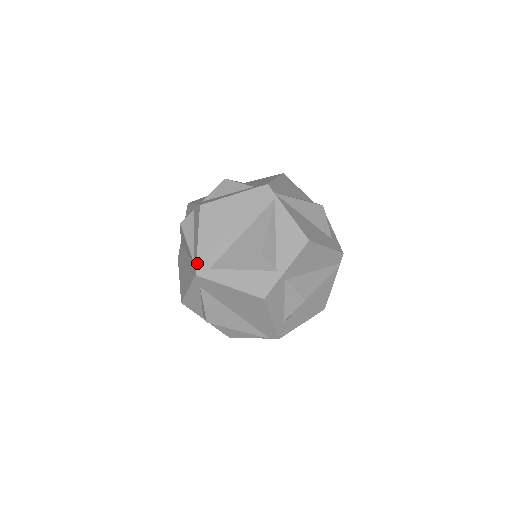
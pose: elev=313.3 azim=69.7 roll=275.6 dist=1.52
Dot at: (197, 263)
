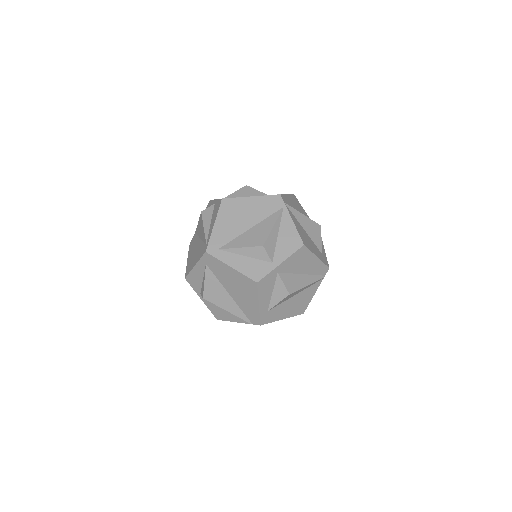
Dot at: (209, 243)
